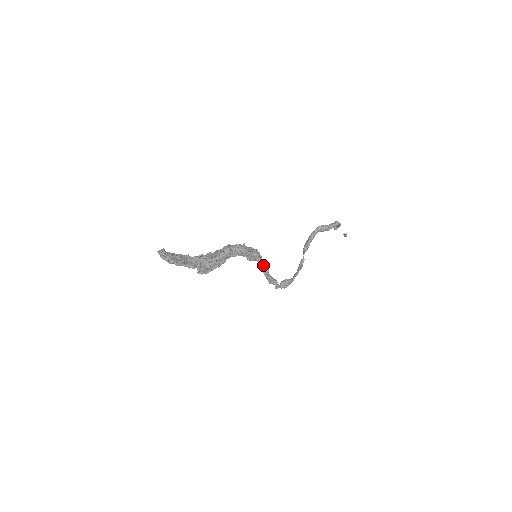
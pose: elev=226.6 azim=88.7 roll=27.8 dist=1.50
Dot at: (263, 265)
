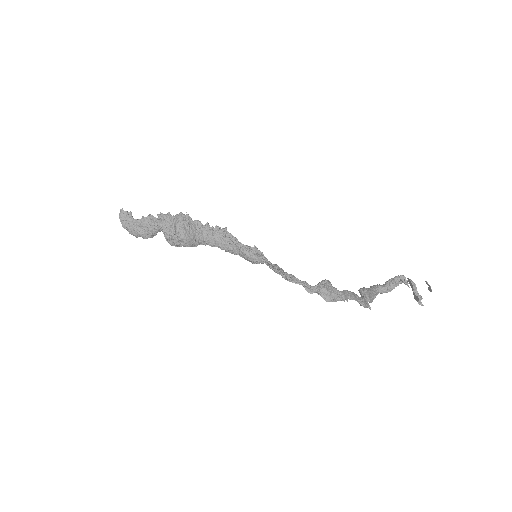
Dot at: (271, 264)
